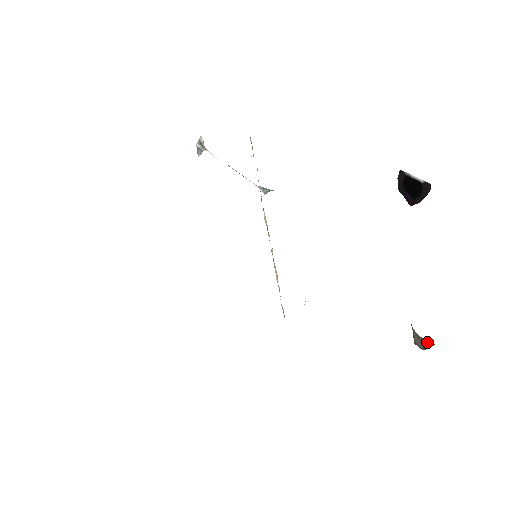
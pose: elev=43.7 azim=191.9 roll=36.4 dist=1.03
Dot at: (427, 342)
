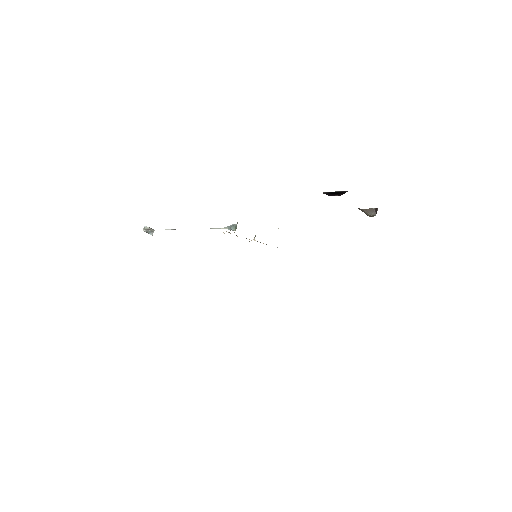
Dot at: (373, 209)
